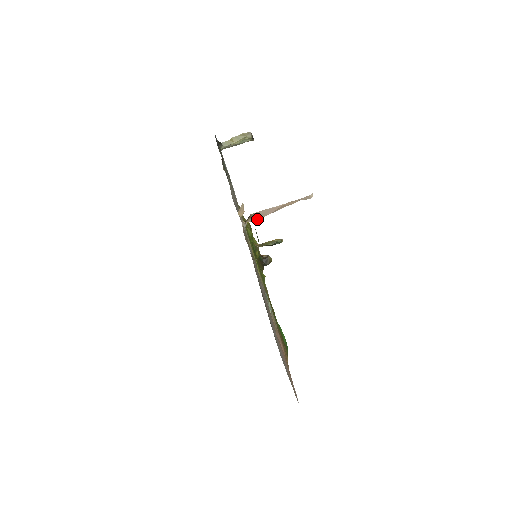
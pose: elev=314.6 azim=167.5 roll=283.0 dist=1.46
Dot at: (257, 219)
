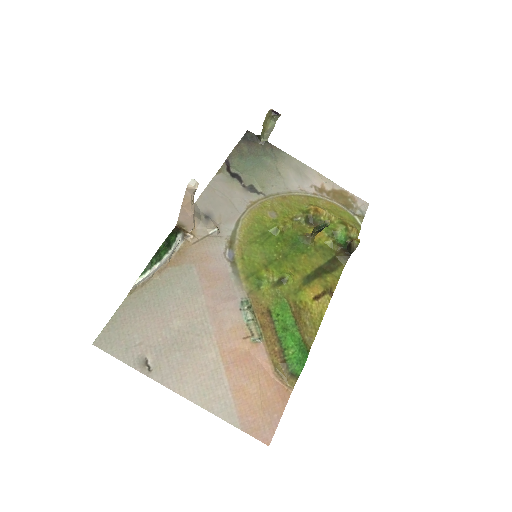
Dot at: (192, 225)
